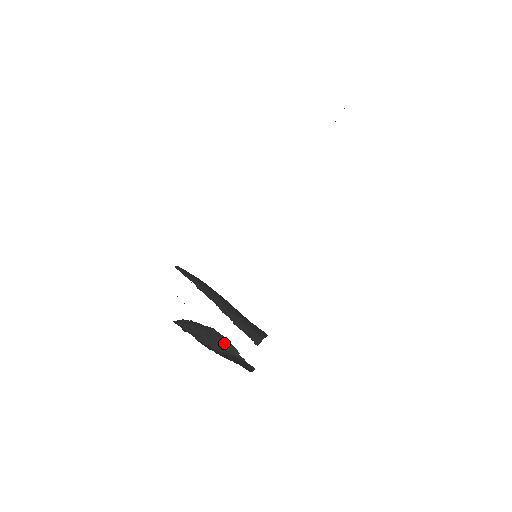
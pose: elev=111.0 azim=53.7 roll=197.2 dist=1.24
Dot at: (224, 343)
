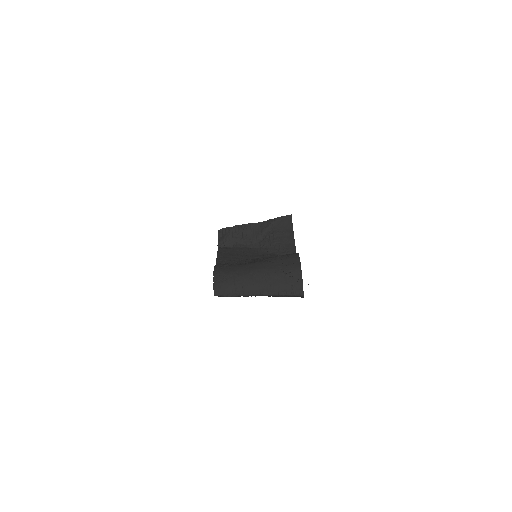
Dot at: (260, 227)
